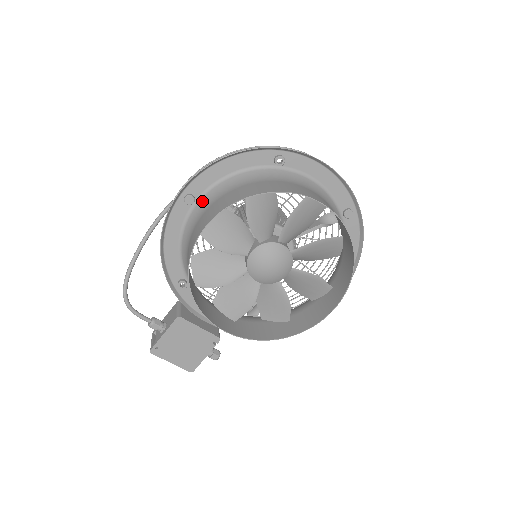
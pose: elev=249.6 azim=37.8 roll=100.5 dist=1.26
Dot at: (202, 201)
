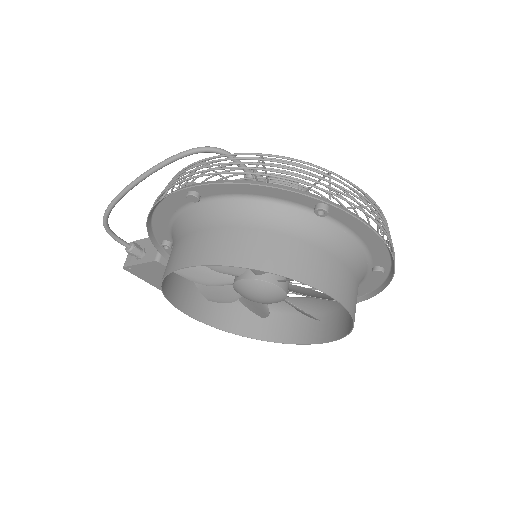
Dot at: (208, 205)
